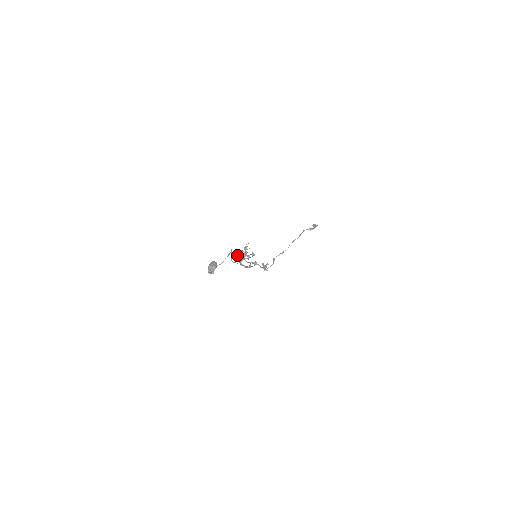
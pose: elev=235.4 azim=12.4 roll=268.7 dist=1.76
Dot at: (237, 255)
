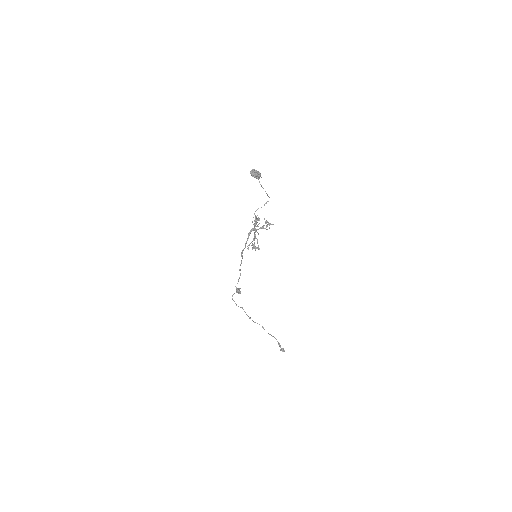
Dot at: occluded
